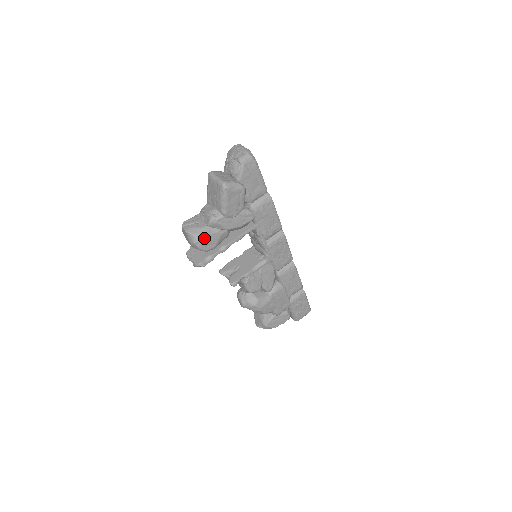
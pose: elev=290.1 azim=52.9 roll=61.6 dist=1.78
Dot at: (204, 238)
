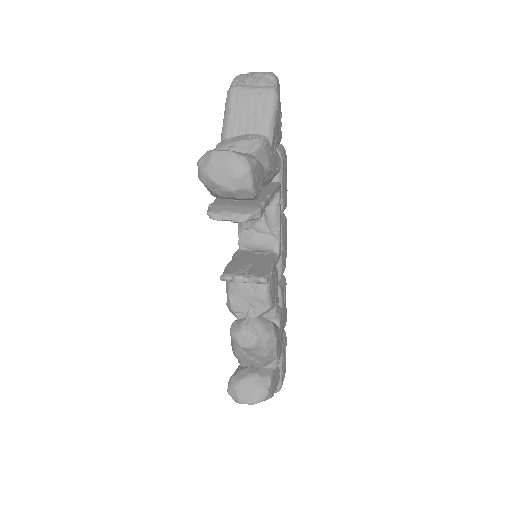
Dot at: (256, 167)
